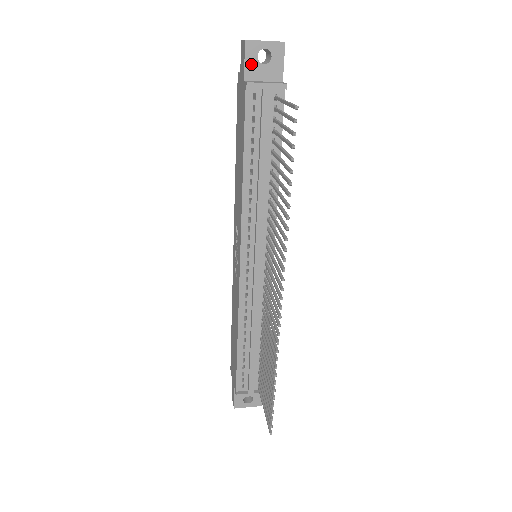
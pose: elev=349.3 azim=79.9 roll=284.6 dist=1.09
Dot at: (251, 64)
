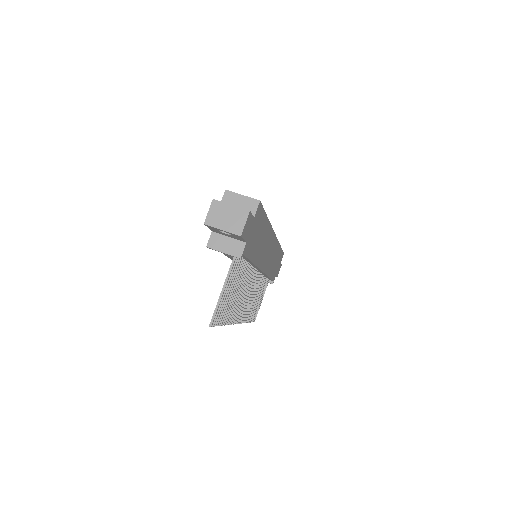
Dot at: (215, 230)
